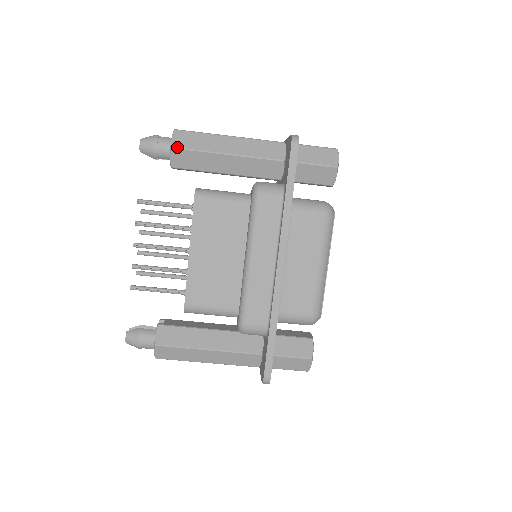
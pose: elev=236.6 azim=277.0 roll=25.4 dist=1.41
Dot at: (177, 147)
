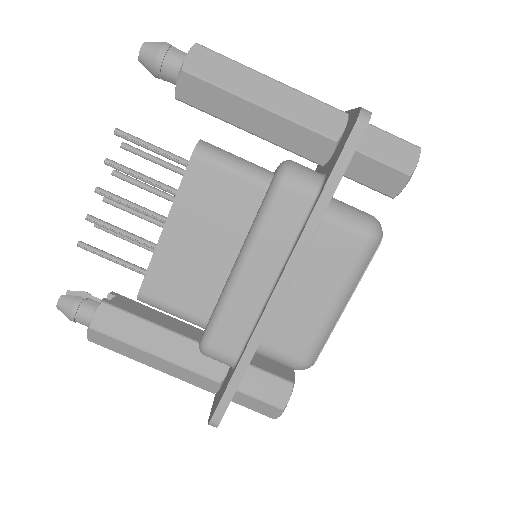
Dot at: (190, 71)
